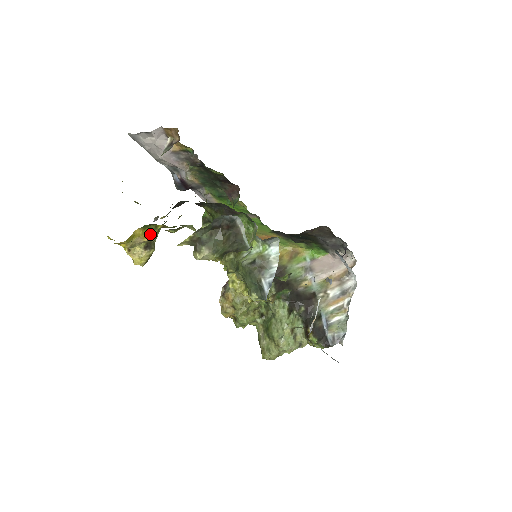
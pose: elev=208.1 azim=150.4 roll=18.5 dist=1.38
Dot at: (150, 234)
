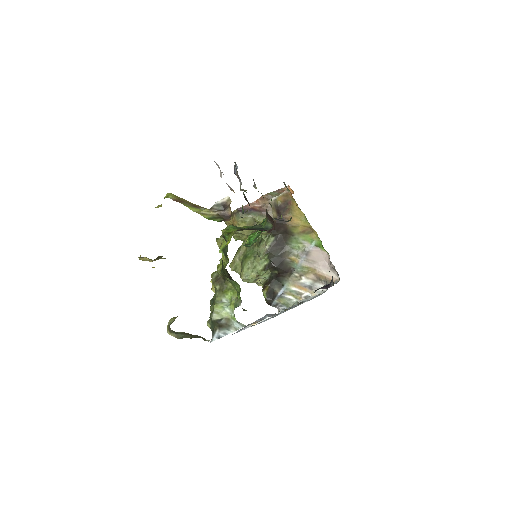
Dot at: occluded
